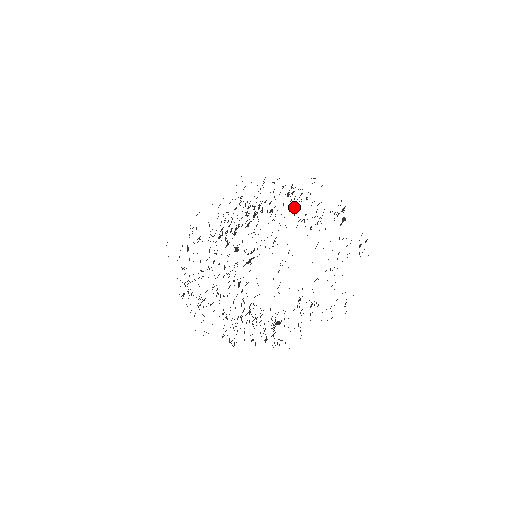
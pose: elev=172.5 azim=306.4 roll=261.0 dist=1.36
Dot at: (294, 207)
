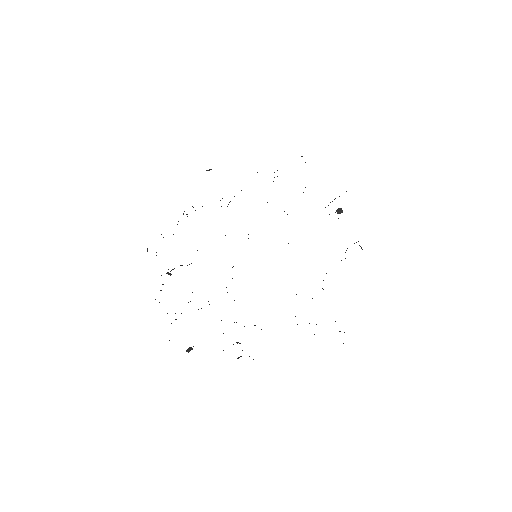
Dot at: occluded
